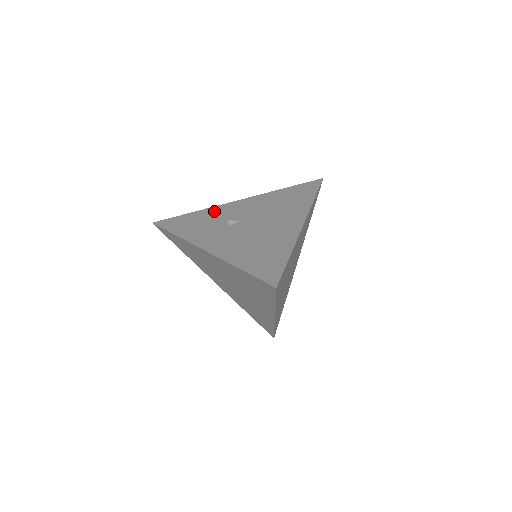
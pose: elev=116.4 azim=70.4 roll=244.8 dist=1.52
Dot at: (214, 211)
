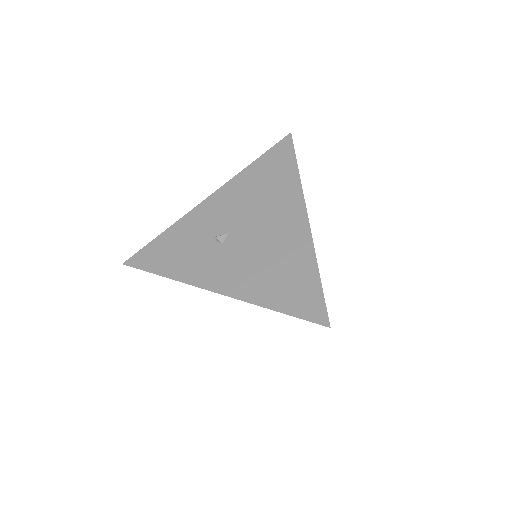
Dot at: (188, 224)
